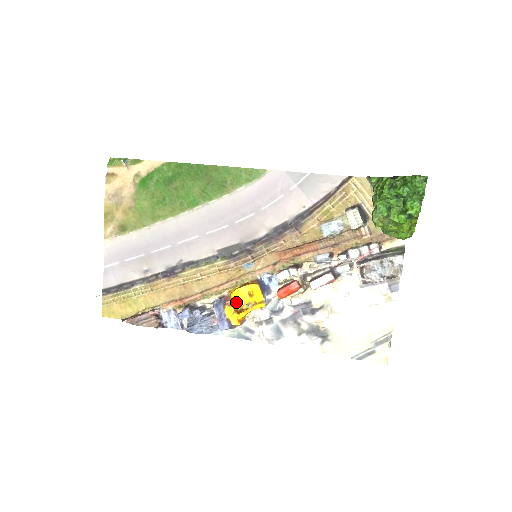
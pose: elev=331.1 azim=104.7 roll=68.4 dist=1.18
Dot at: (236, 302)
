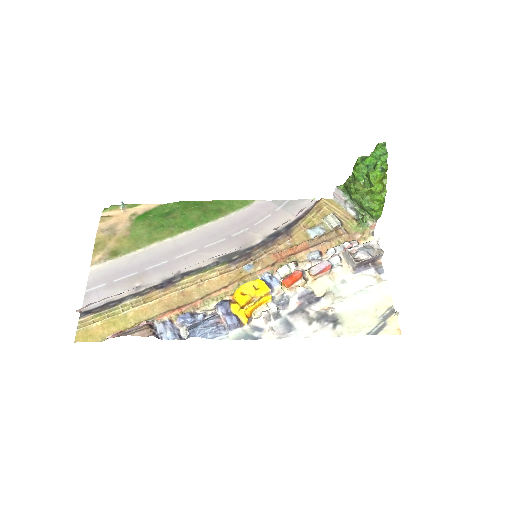
Dot at: (242, 297)
